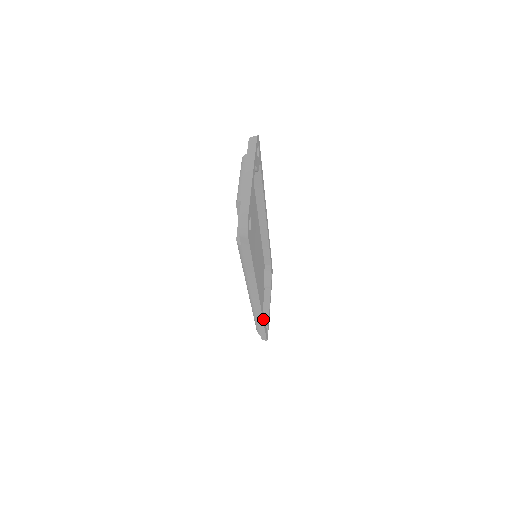
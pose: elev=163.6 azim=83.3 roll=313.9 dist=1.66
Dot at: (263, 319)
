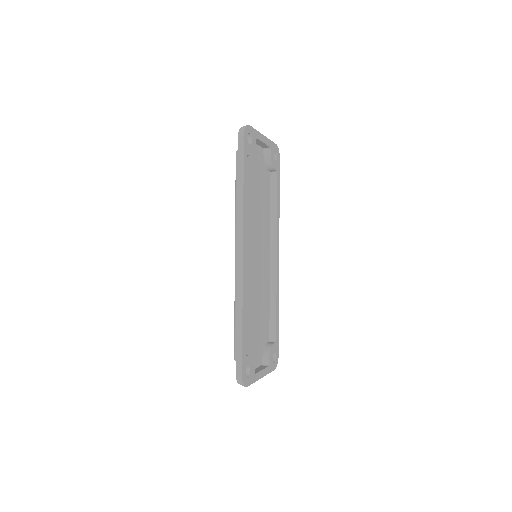
Dot at: (243, 310)
